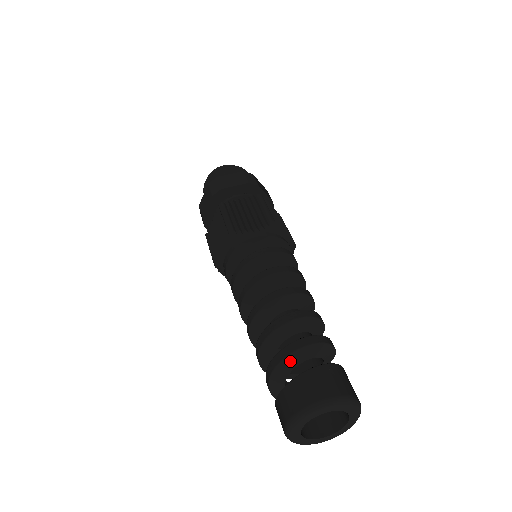
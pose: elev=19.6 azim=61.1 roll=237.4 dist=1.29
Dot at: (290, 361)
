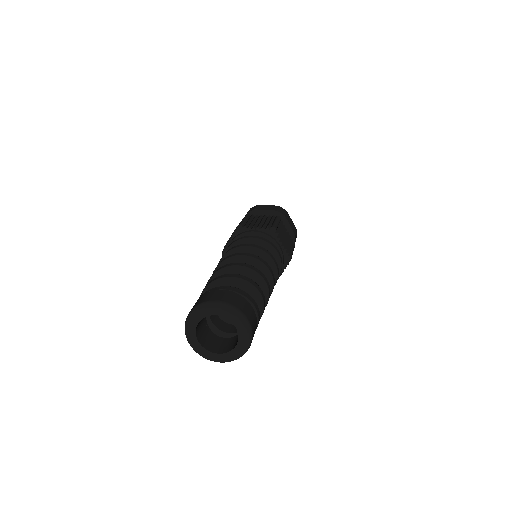
Dot at: occluded
